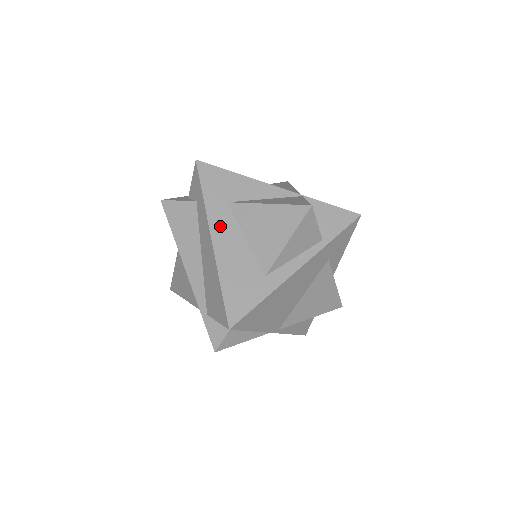
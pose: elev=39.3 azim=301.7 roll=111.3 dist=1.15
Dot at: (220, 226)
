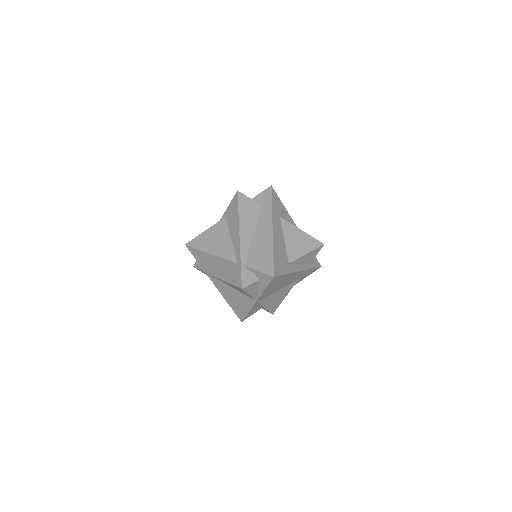
Dot at: (276, 225)
